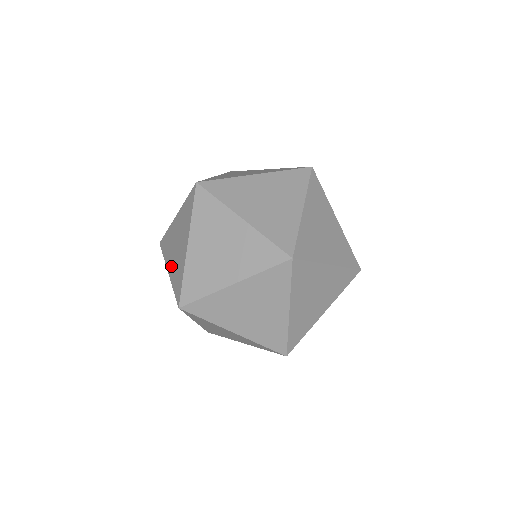
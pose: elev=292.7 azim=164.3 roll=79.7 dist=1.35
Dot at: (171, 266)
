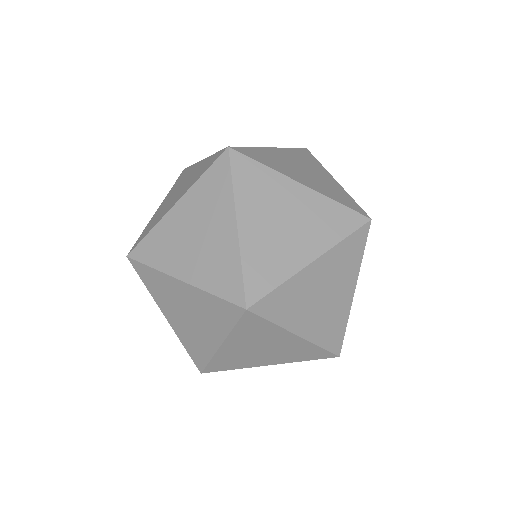
Dot at: occluded
